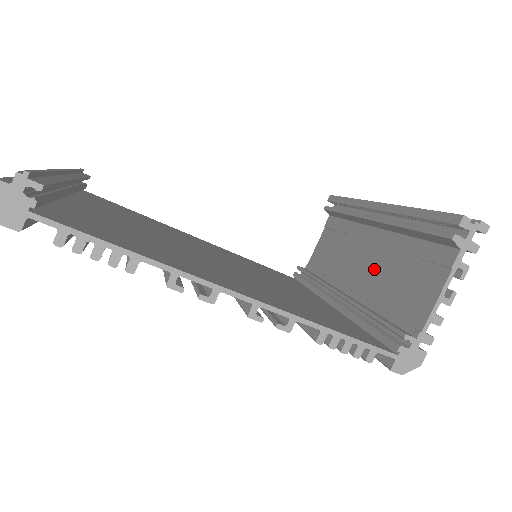
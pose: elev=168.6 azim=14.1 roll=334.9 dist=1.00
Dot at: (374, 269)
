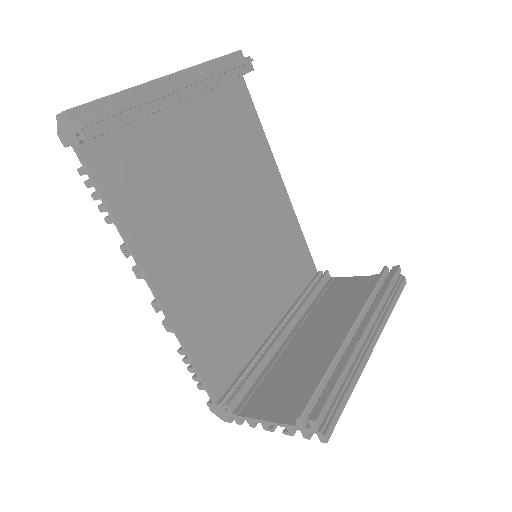
Dot at: (306, 350)
